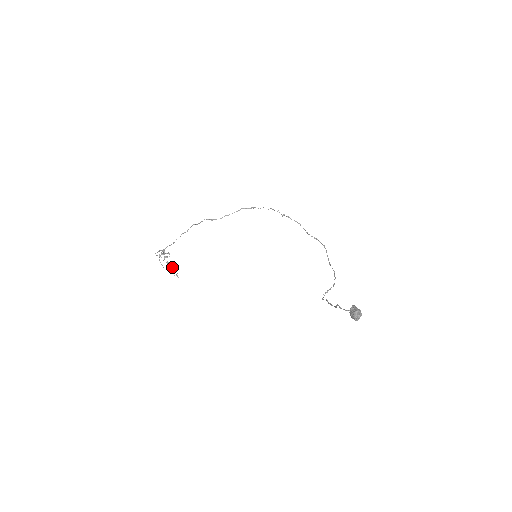
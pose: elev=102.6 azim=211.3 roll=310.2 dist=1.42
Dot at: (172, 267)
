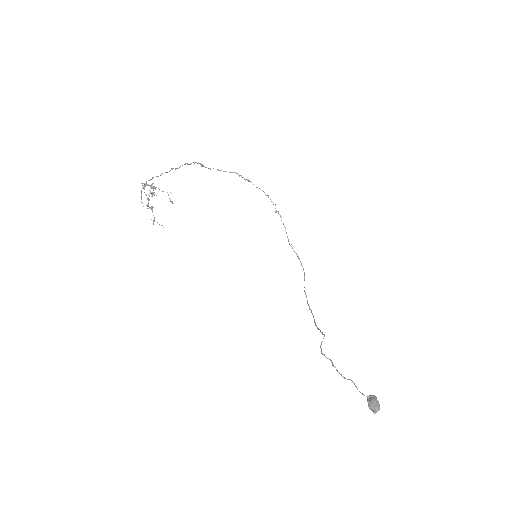
Dot at: (152, 207)
